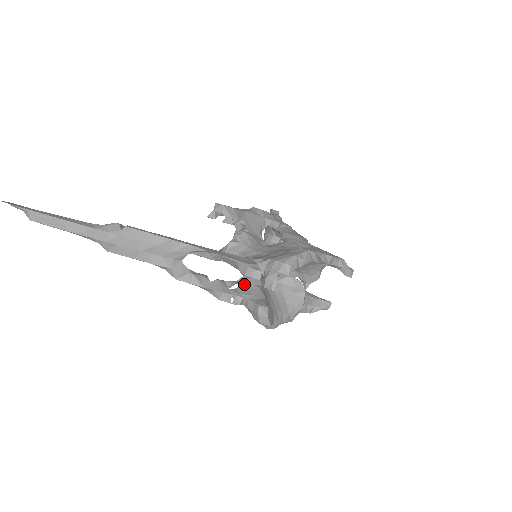
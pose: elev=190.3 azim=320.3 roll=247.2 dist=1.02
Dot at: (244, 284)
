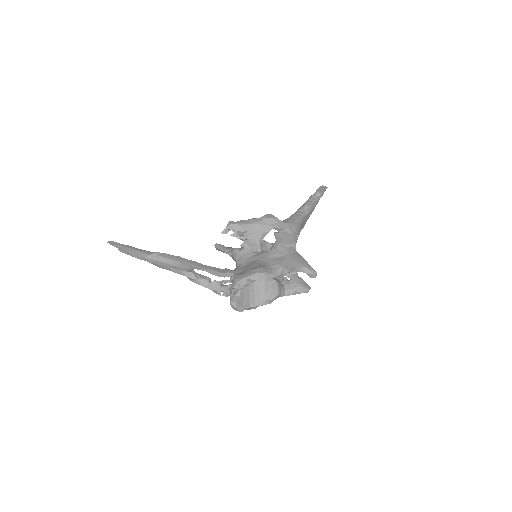
Dot at: occluded
